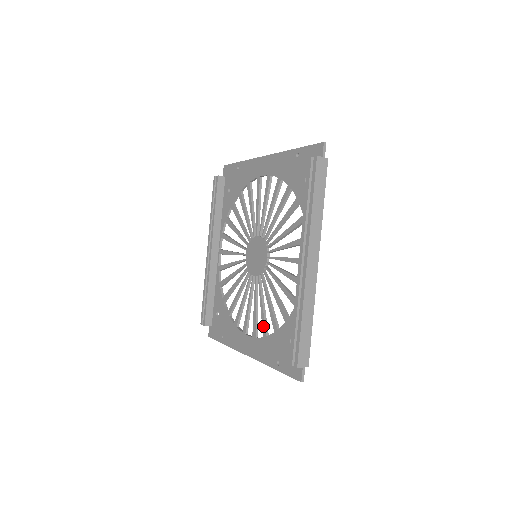
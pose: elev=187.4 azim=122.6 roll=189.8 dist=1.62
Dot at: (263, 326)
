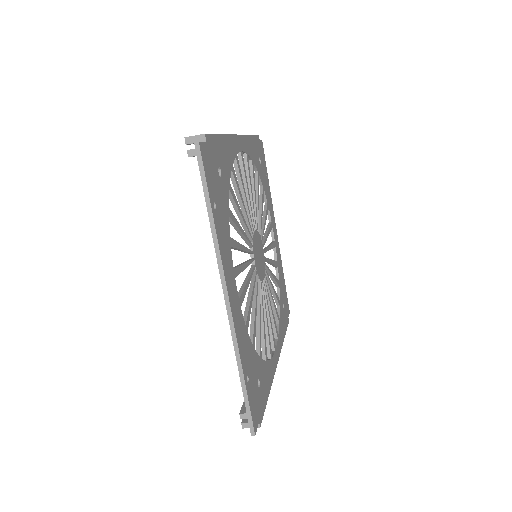
Dot at: occluded
